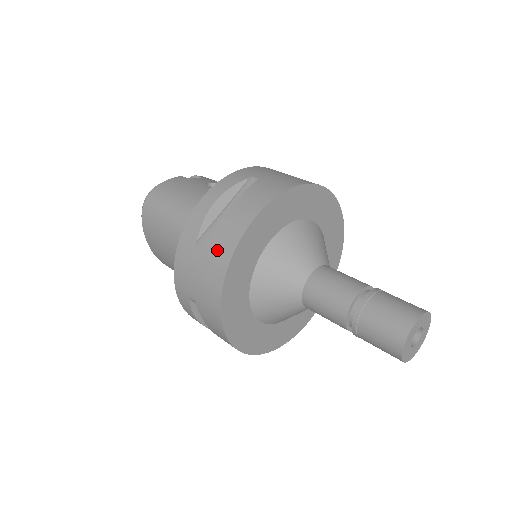
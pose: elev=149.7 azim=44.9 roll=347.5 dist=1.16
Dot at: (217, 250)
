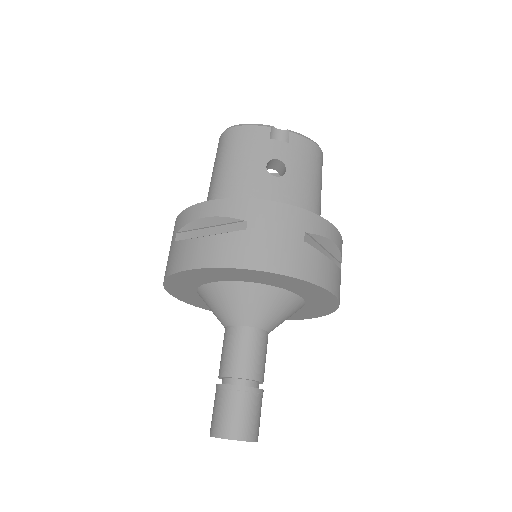
Dot at: (173, 257)
